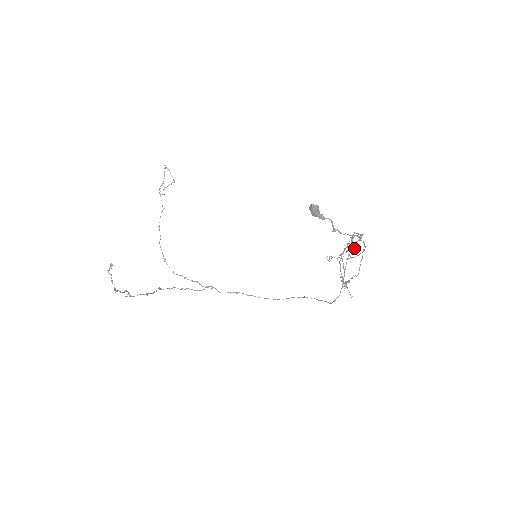
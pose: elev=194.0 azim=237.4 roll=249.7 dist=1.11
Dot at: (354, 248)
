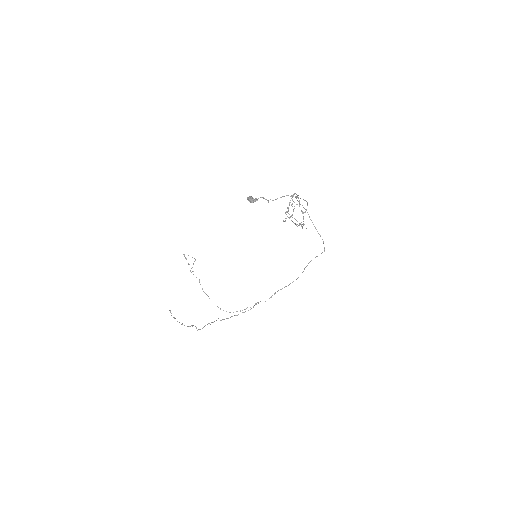
Dot at: occluded
